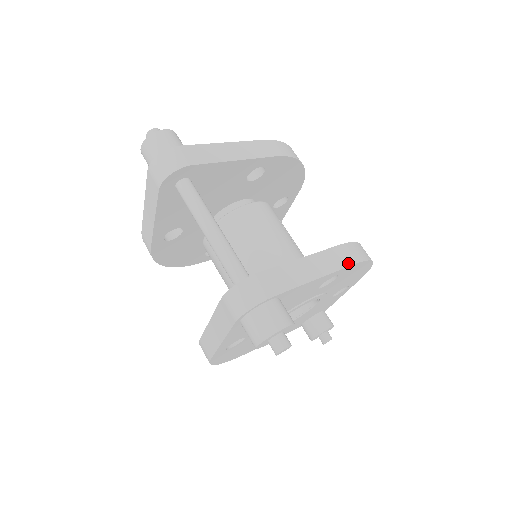
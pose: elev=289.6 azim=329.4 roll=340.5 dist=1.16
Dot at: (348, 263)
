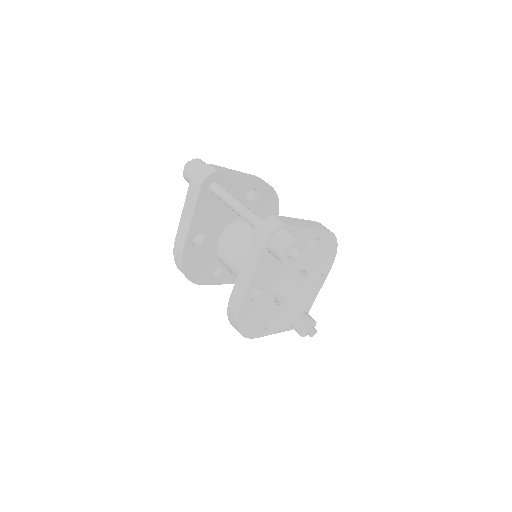
Dot at: (324, 228)
